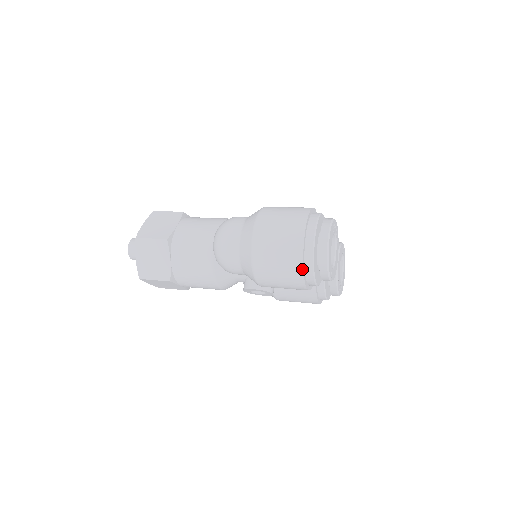
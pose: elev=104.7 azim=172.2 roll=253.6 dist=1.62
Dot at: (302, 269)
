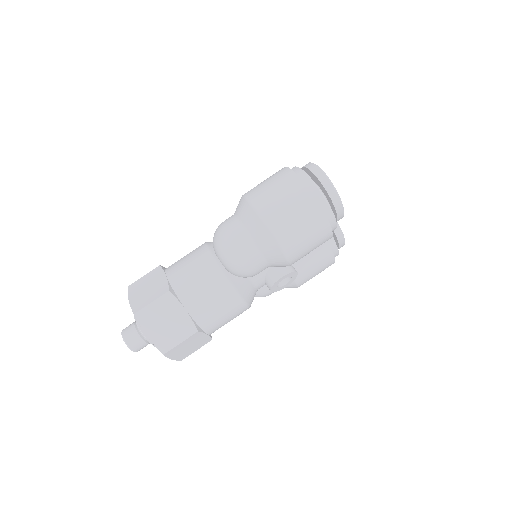
Dot at: (322, 211)
